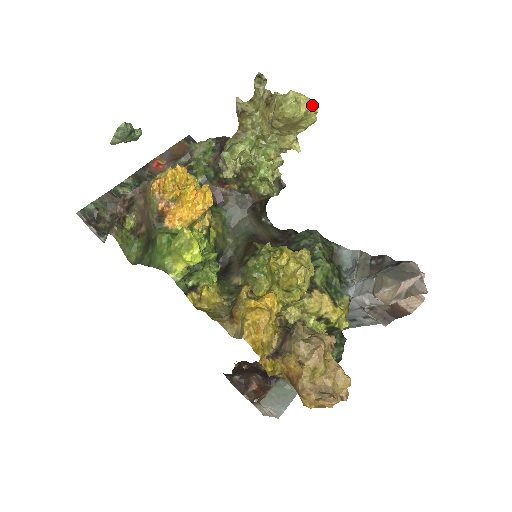
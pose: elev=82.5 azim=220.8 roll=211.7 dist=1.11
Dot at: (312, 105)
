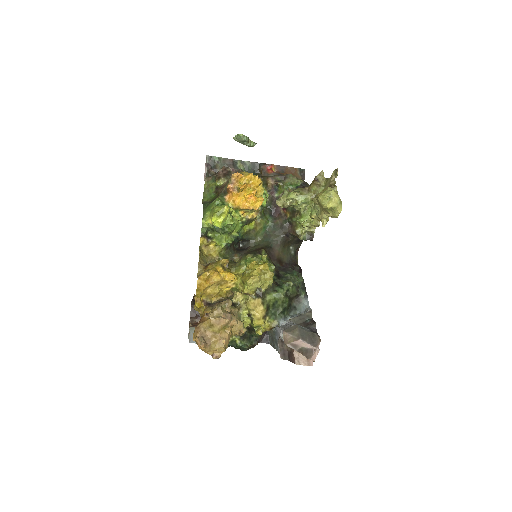
Dot at: (339, 207)
